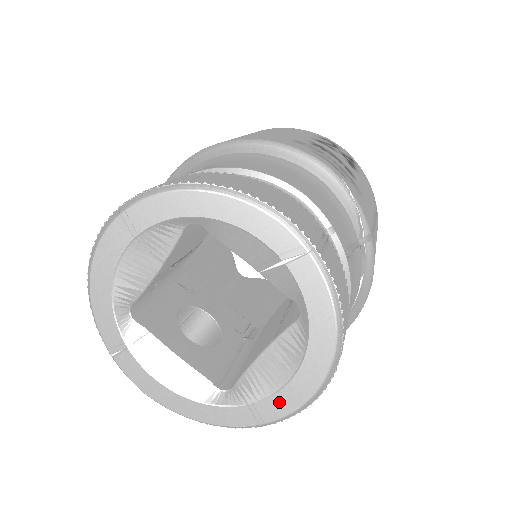
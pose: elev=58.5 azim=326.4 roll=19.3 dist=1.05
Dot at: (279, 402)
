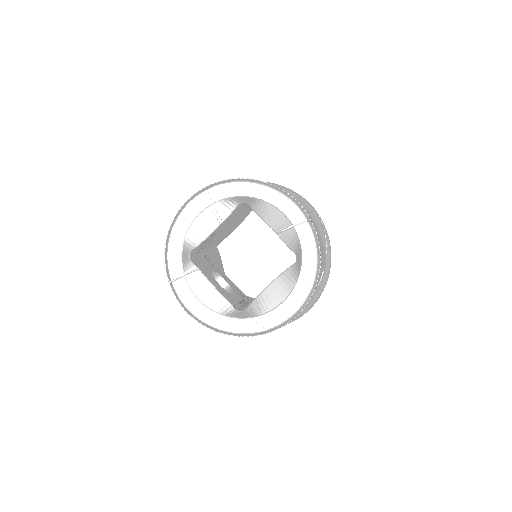
Dot at: (276, 314)
